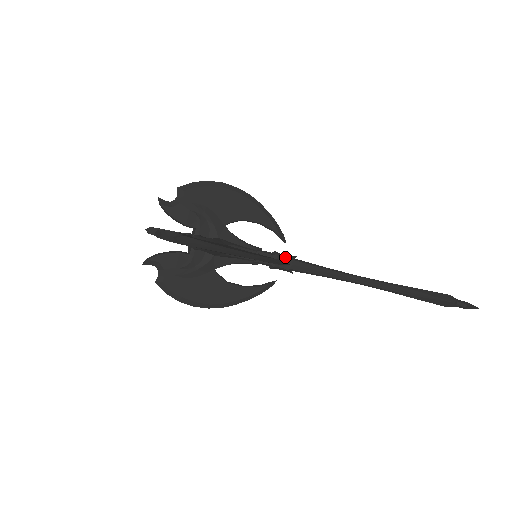
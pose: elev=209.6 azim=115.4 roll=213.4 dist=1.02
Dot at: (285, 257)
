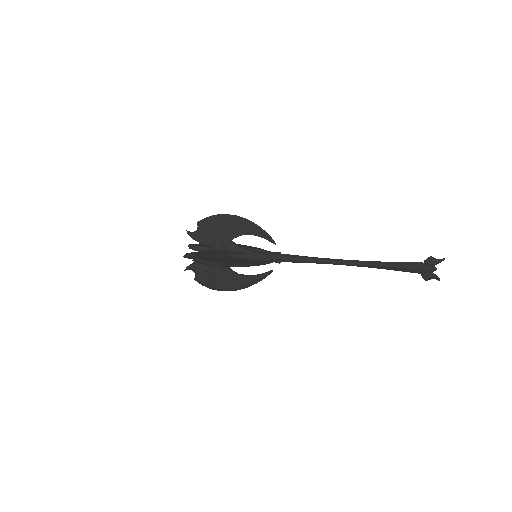
Dot at: (275, 253)
